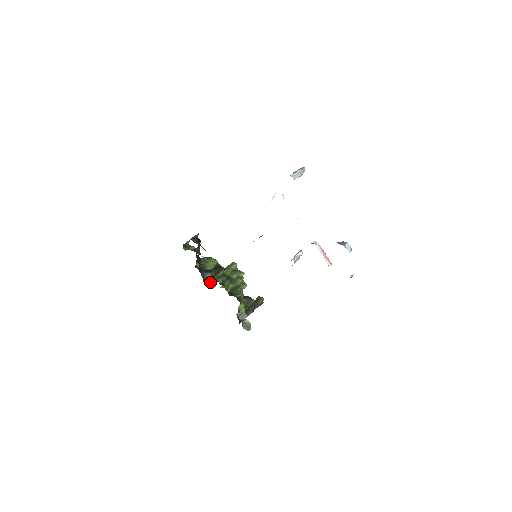
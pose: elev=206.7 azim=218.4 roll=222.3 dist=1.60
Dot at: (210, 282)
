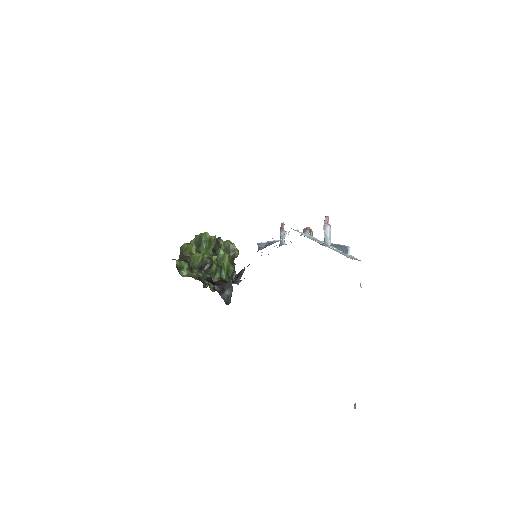
Dot at: occluded
